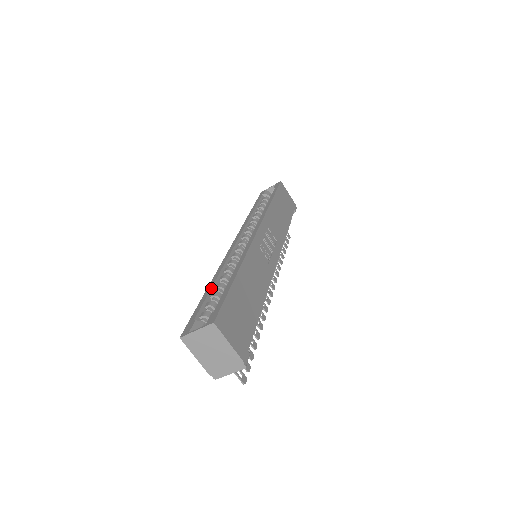
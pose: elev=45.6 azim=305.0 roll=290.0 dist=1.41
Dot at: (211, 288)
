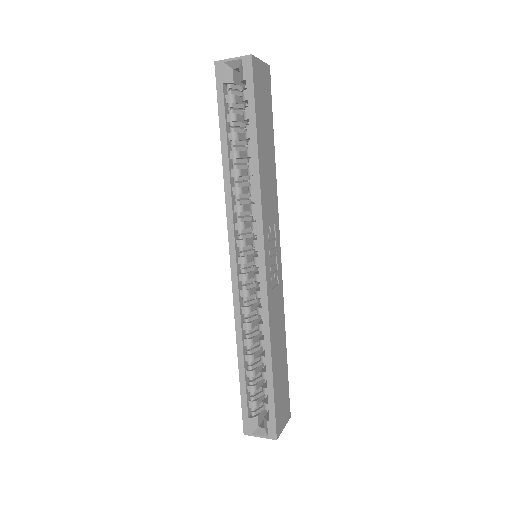
Dot at: (244, 367)
